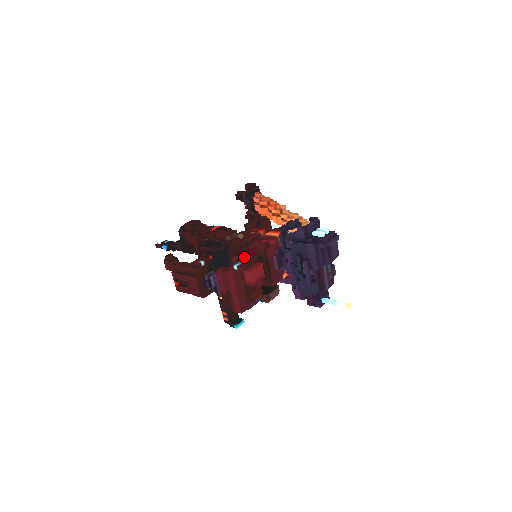
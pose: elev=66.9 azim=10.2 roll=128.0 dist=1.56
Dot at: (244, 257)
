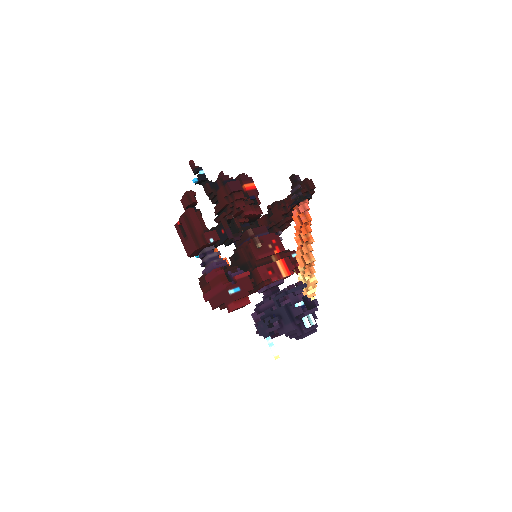
Dot at: (244, 283)
